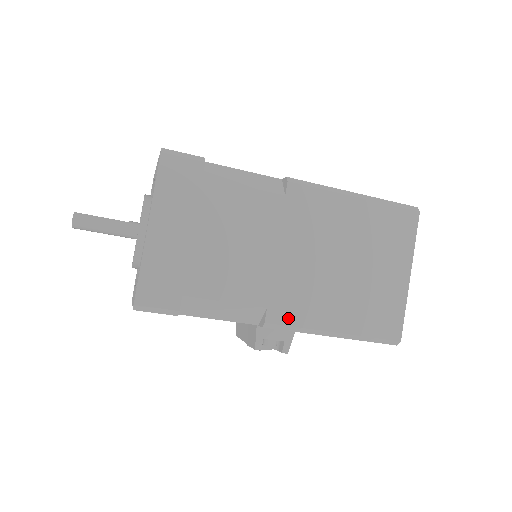
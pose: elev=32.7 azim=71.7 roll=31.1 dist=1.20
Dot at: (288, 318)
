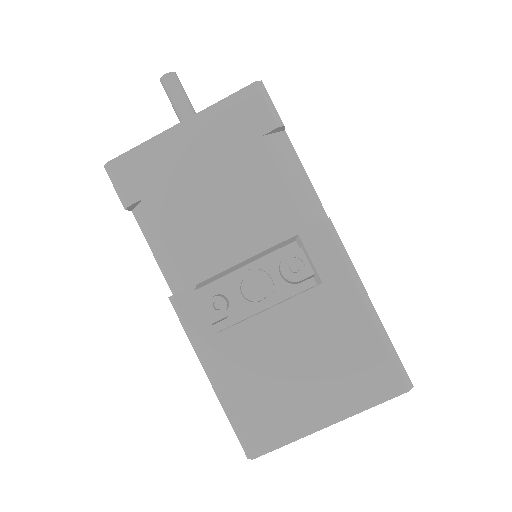
Dot at: occluded
